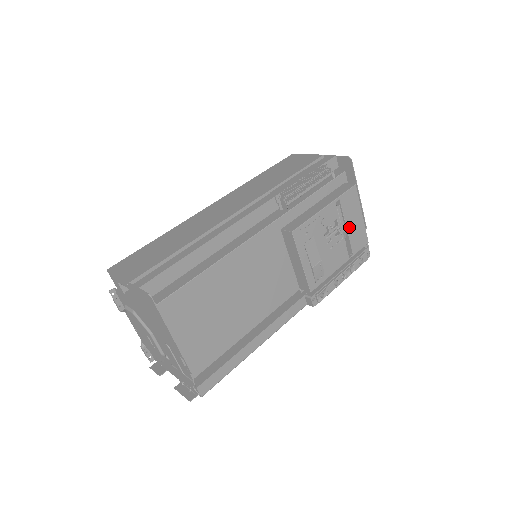
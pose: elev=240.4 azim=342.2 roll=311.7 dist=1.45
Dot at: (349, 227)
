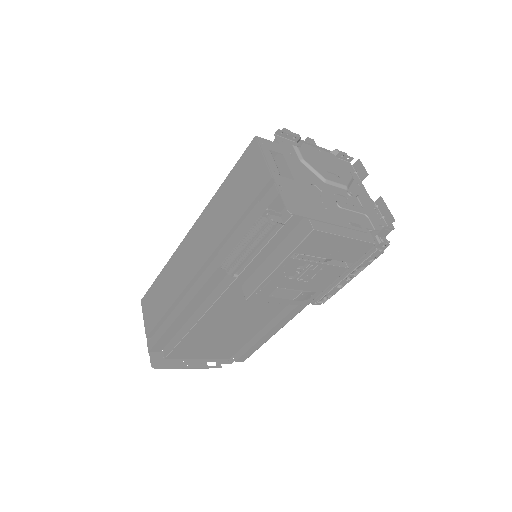
Dot at: (329, 255)
